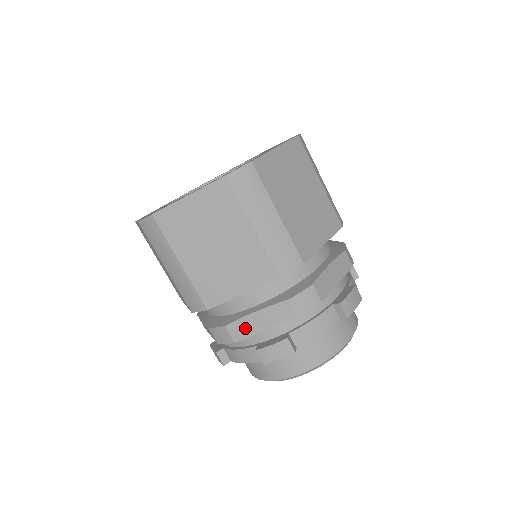
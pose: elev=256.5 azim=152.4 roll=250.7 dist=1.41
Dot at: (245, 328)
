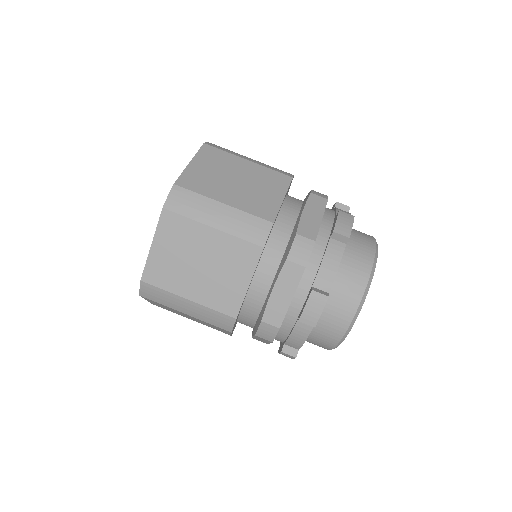
Dot at: (309, 226)
